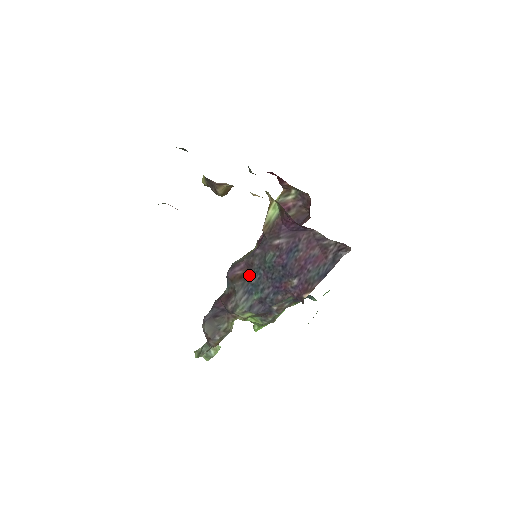
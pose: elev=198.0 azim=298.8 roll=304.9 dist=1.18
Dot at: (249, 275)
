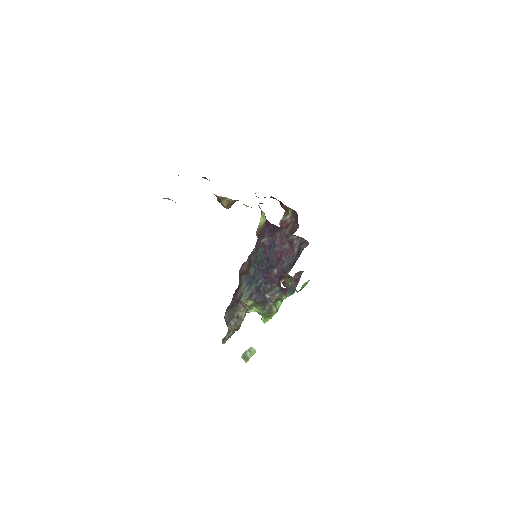
Dot at: (250, 270)
